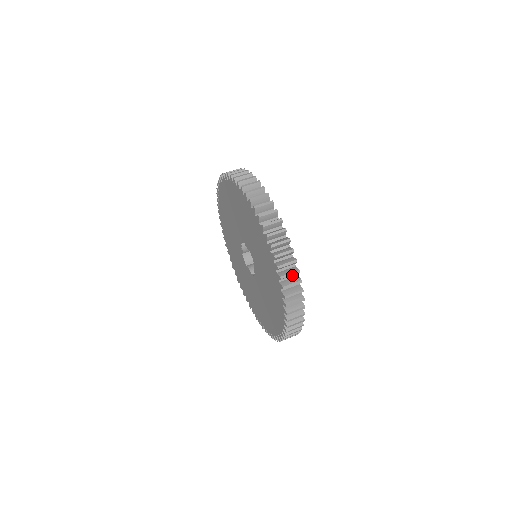
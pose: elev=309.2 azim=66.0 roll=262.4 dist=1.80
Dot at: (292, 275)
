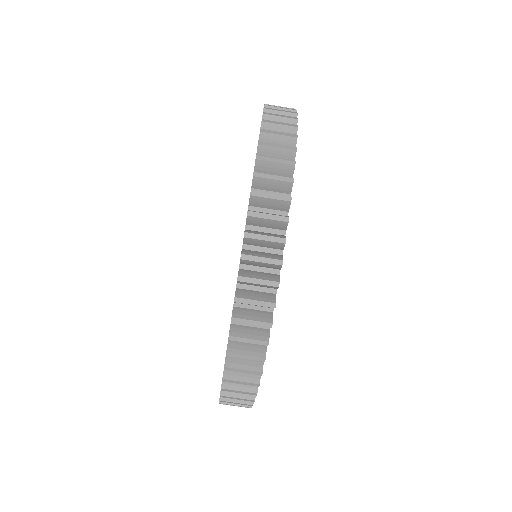
Dot at: occluded
